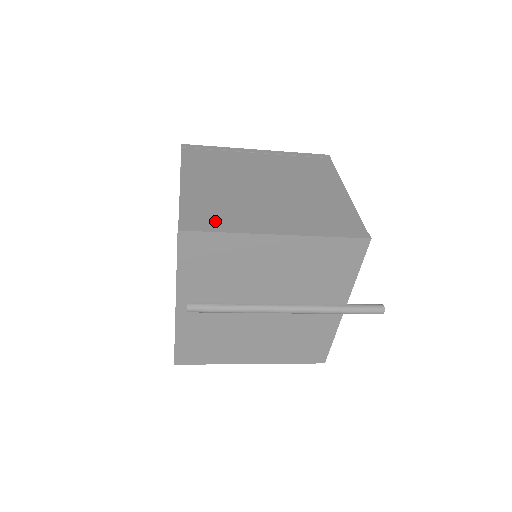
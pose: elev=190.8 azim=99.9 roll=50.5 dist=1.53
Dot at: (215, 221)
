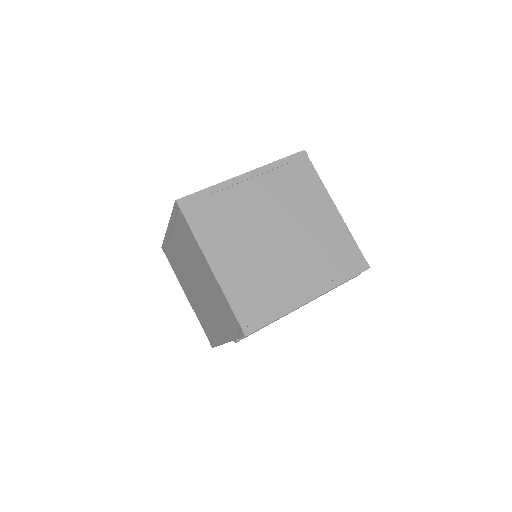
Dot at: (264, 309)
